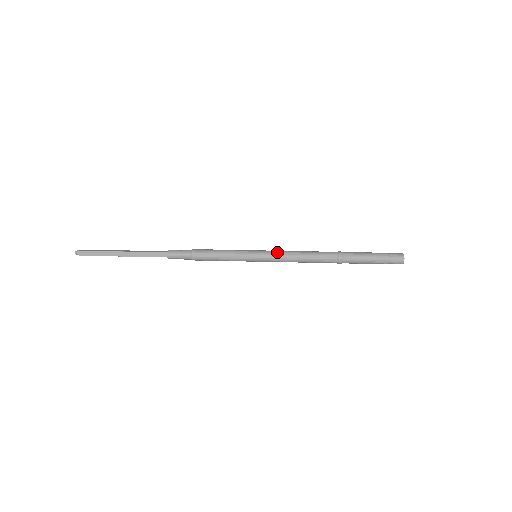
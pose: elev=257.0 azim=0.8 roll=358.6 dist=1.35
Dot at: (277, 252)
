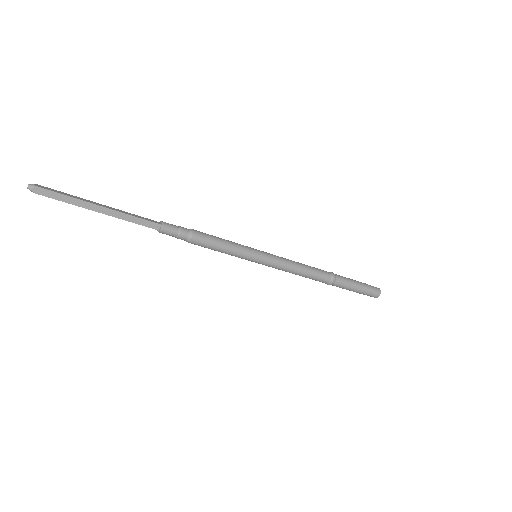
Dot at: (280, 258)
